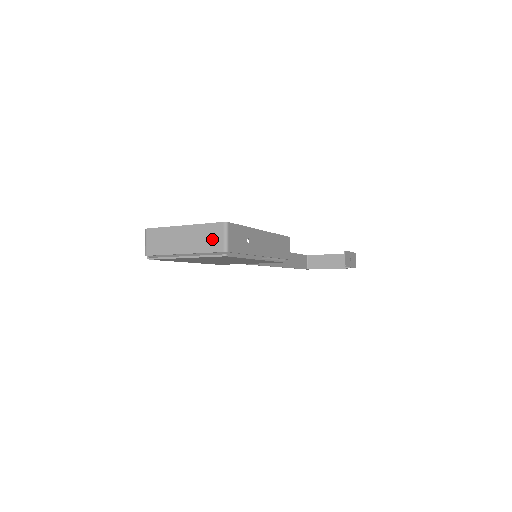
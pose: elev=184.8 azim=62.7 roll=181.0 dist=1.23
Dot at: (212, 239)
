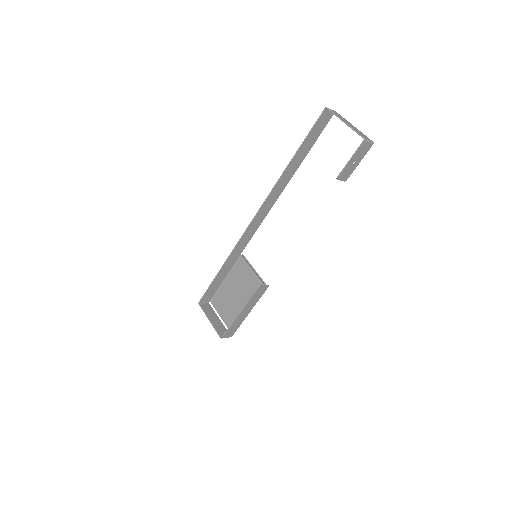
Dot at: (223, 333)
